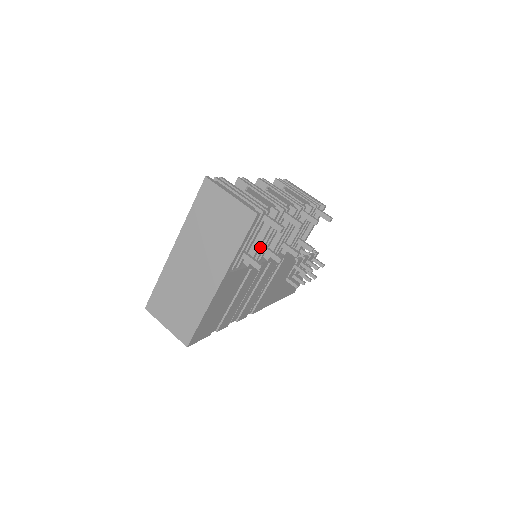
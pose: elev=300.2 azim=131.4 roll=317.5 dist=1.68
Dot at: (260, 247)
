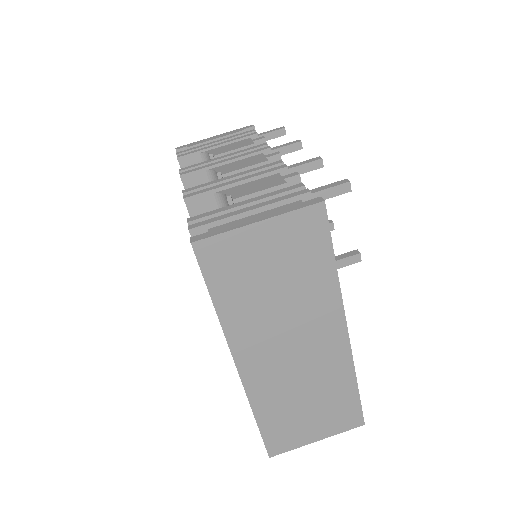
Dot at: occluded
